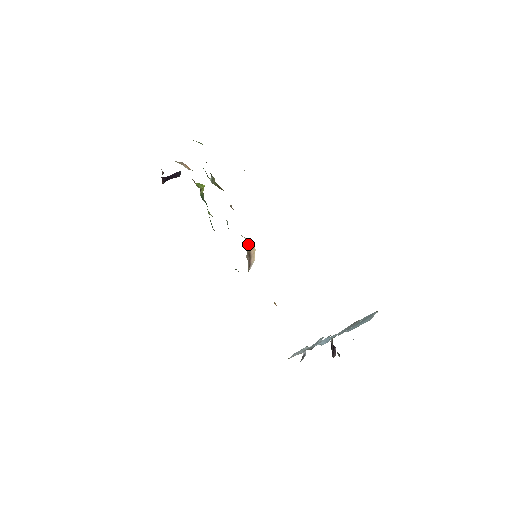
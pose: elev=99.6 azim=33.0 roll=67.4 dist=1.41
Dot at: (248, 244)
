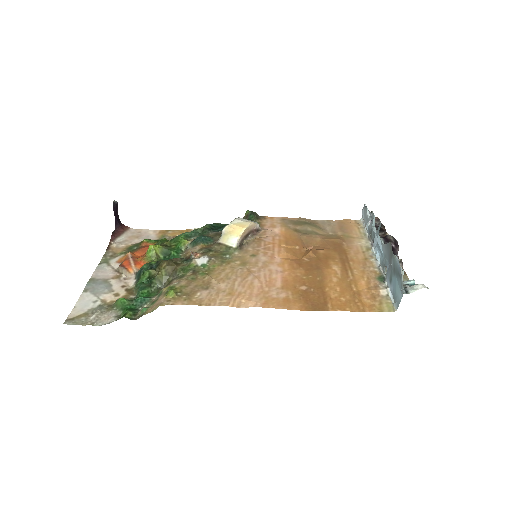
Dot at: (238, 244)
